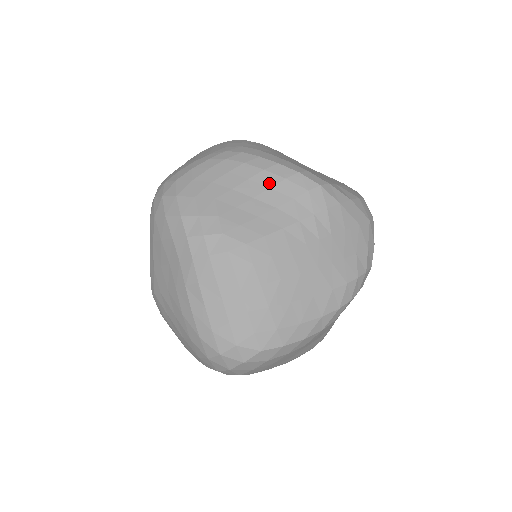
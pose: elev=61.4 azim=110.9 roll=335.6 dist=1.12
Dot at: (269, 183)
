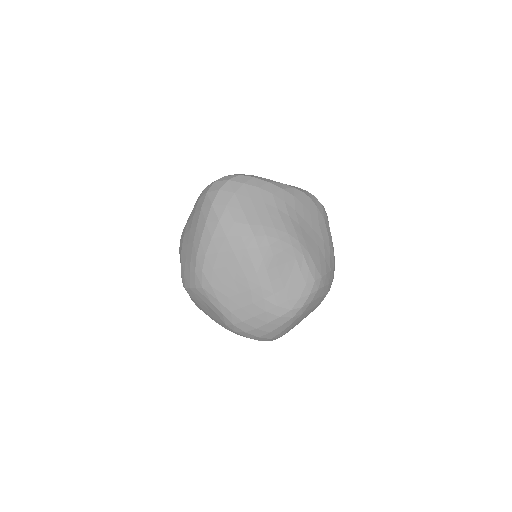
Dot at: occluded
